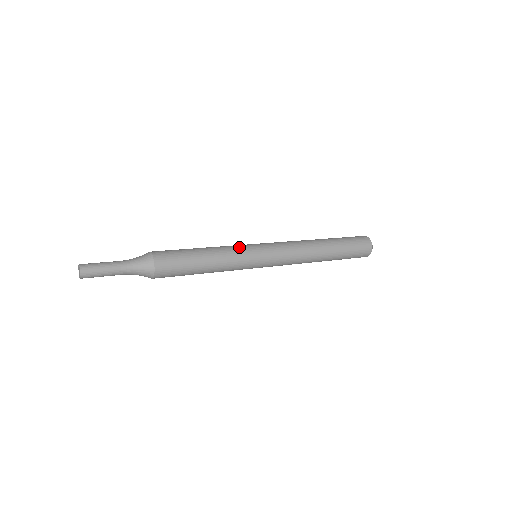
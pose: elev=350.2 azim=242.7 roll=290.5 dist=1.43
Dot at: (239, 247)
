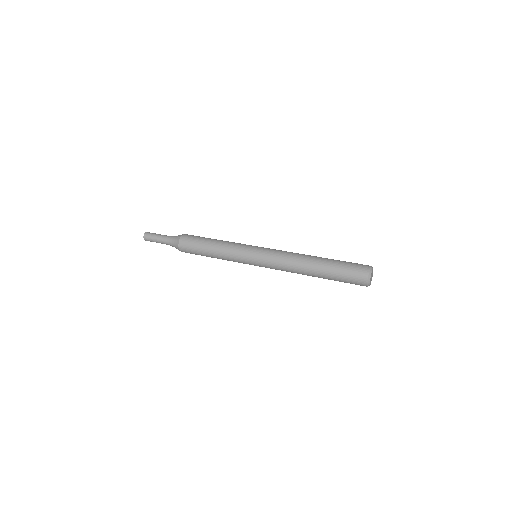
Dot at: (239, 246)
